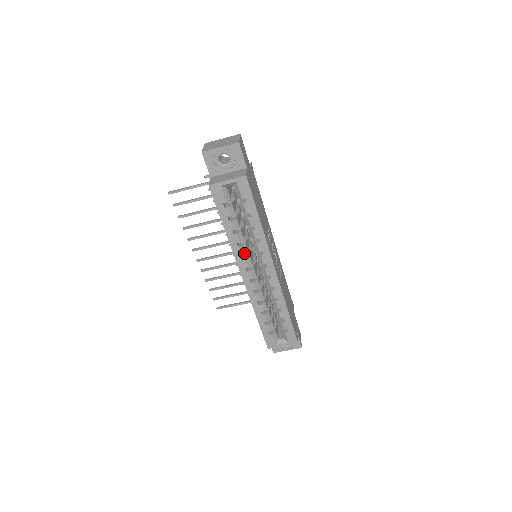
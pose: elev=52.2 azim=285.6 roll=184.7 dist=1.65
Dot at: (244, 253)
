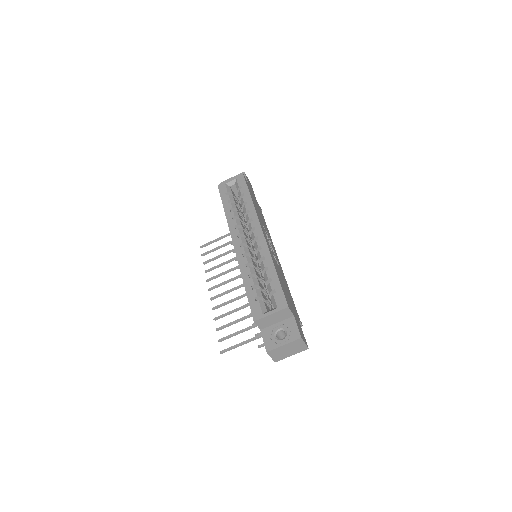
Dot at: (237, 224)
